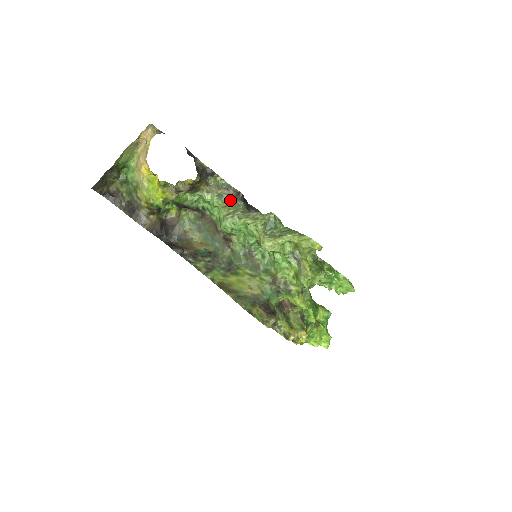
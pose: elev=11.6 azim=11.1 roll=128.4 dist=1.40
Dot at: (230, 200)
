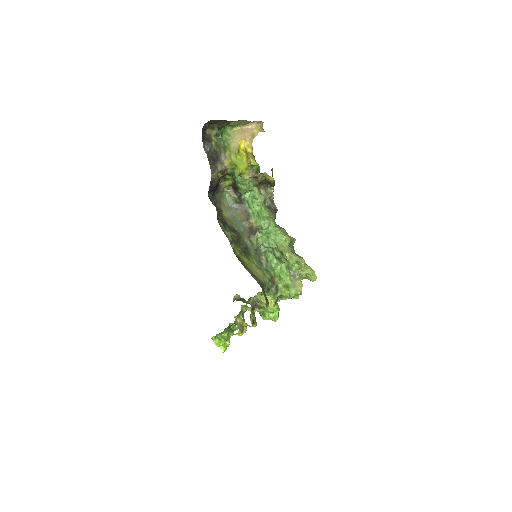
Dot at: (270, 209)
